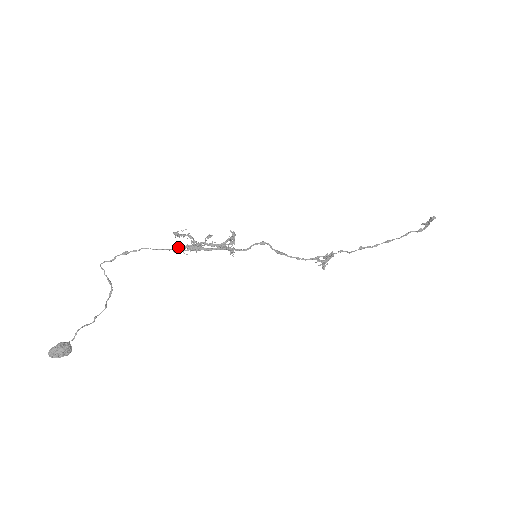
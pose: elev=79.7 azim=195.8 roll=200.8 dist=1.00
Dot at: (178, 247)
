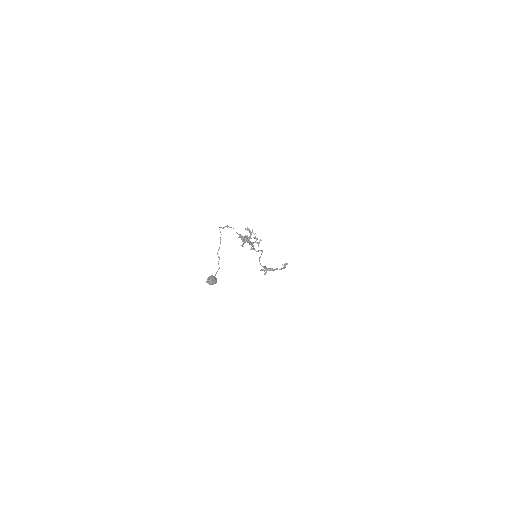
Dot at: (241, 235)
